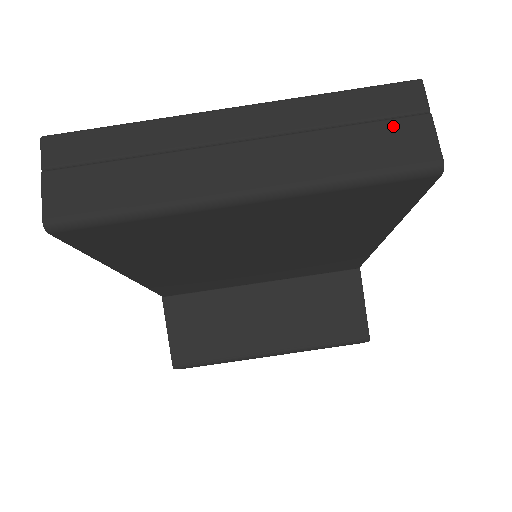
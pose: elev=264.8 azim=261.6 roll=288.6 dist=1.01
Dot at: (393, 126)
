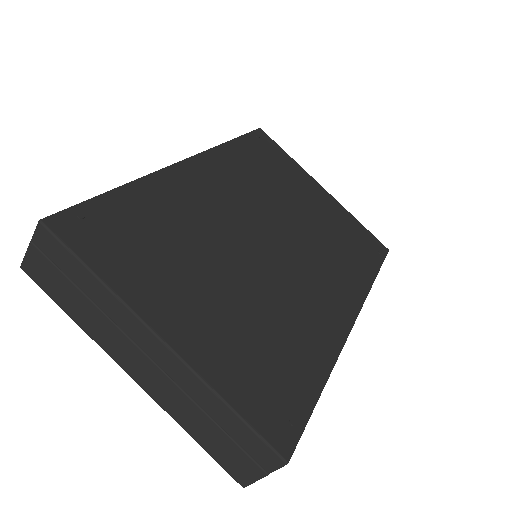
Dot at: (240, 453)
